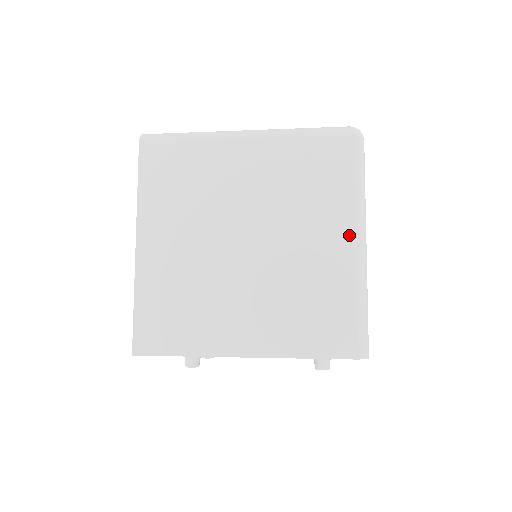
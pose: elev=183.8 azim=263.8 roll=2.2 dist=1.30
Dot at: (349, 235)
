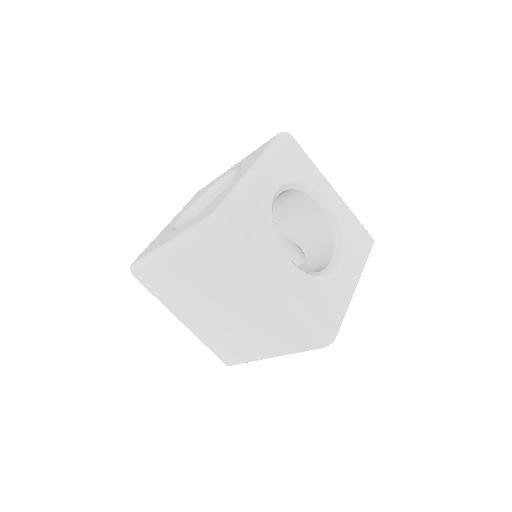
Dot at: (266, 287)
